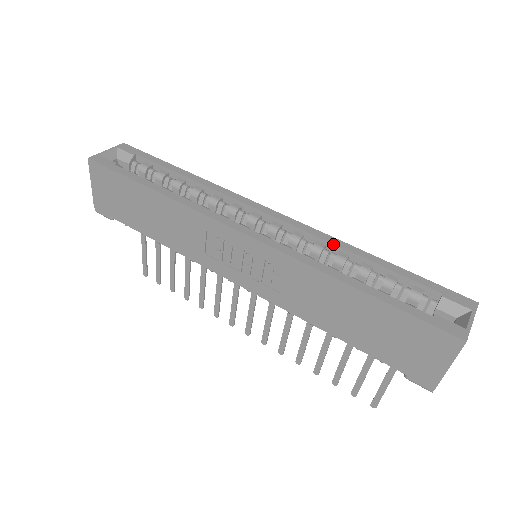
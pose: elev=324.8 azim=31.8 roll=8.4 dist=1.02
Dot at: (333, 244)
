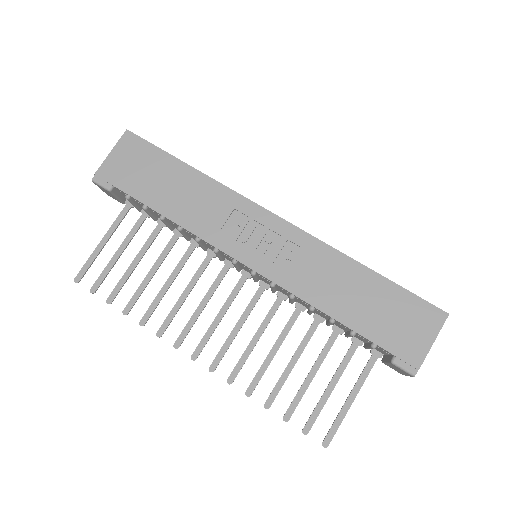
Dot at: occluded
